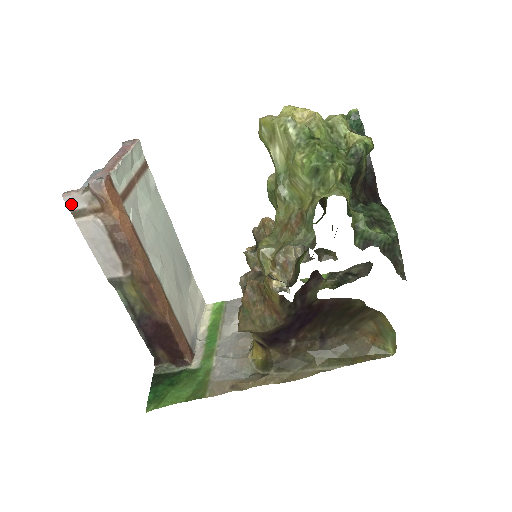
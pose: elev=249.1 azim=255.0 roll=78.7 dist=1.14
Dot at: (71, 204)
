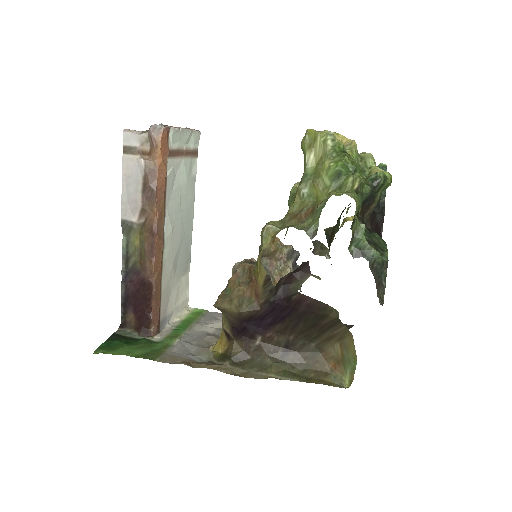
Dot at: (127, 140)
